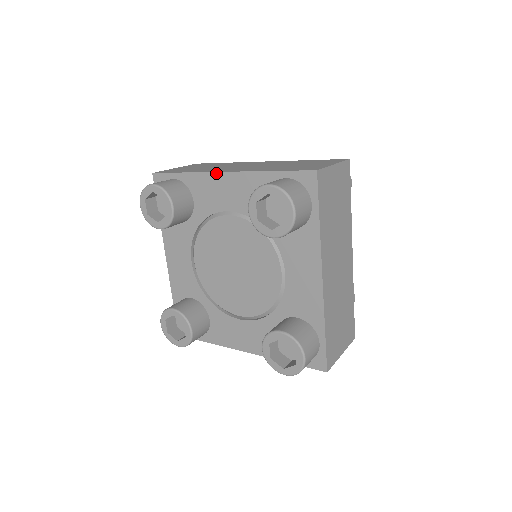
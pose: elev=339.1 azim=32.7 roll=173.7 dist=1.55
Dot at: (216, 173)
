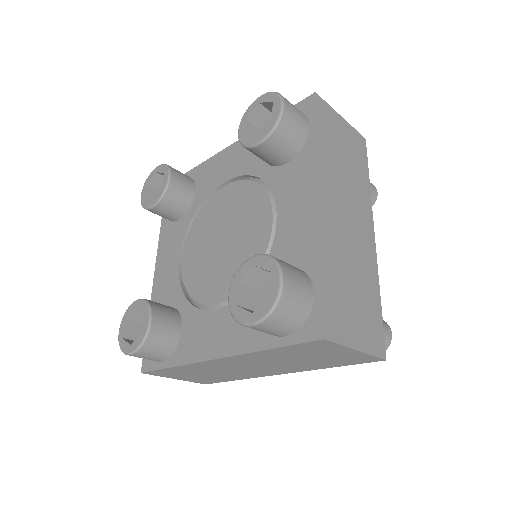
Dot at: (222, 151)
